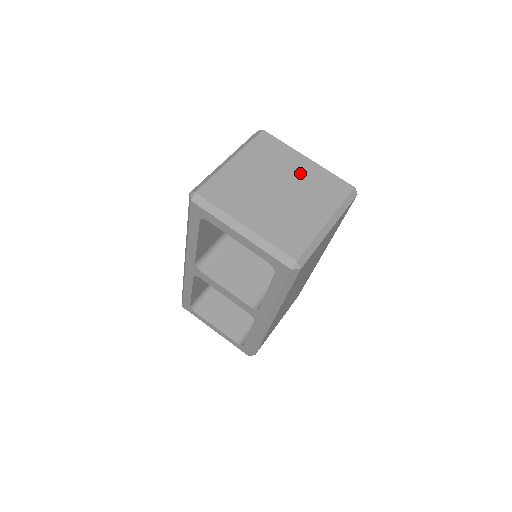
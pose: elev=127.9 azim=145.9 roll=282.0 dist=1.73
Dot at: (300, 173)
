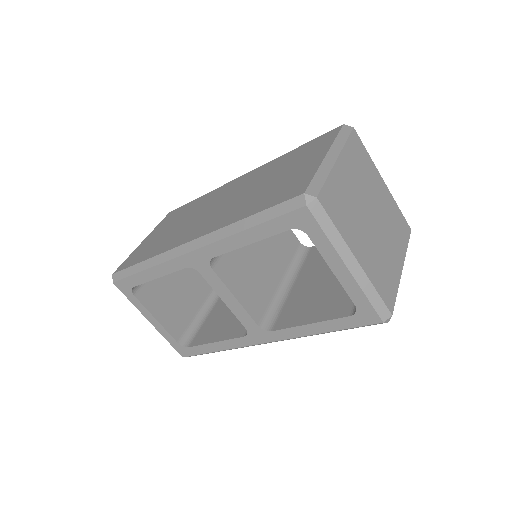
Dot at: (382, 199)
